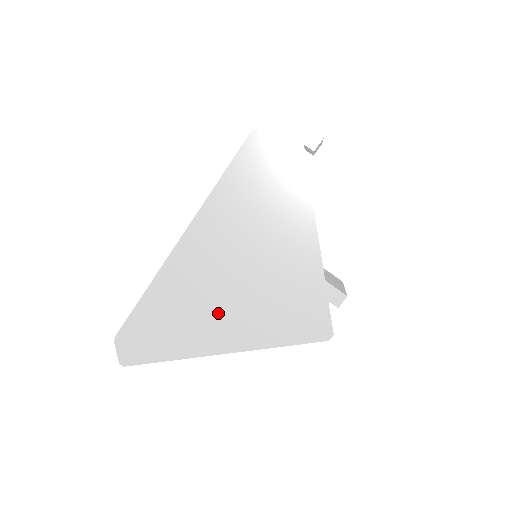
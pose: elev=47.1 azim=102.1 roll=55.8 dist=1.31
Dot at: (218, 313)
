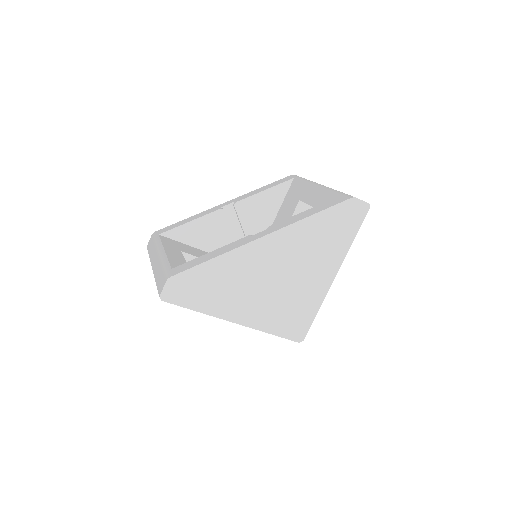
Dot at: (250, 296)
